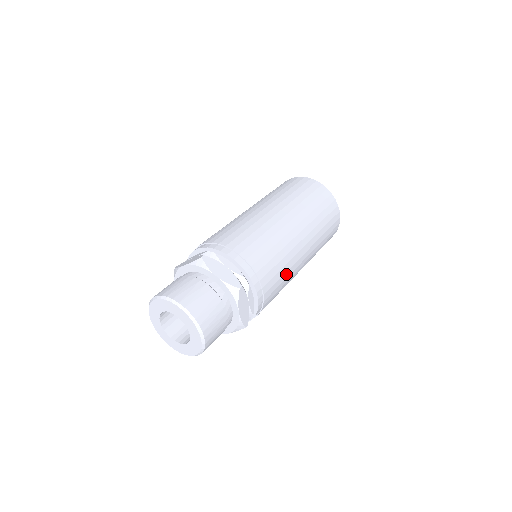
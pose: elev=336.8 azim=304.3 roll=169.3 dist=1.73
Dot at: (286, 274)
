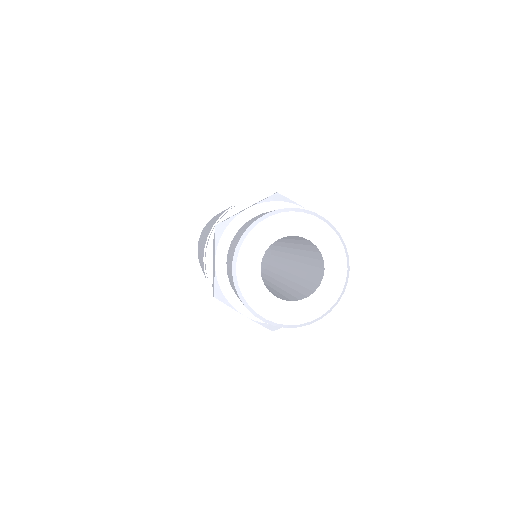
Dot at: occluded
